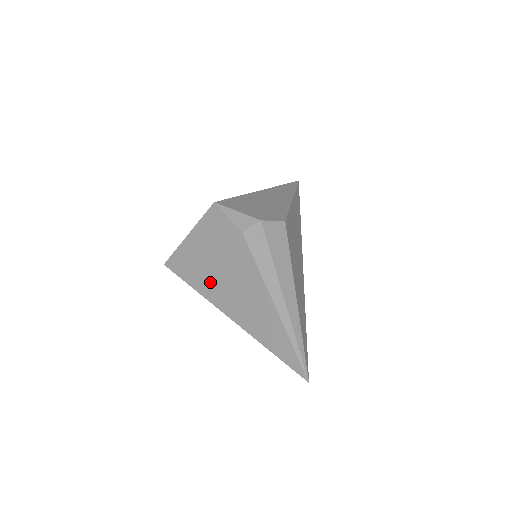
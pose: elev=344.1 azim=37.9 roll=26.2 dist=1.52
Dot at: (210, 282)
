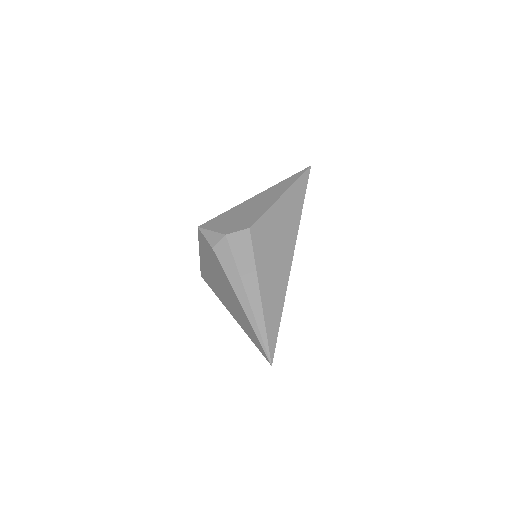
Dot at: (217, 288)
